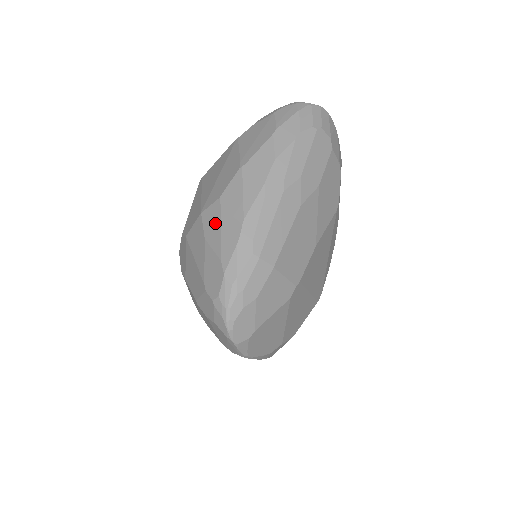
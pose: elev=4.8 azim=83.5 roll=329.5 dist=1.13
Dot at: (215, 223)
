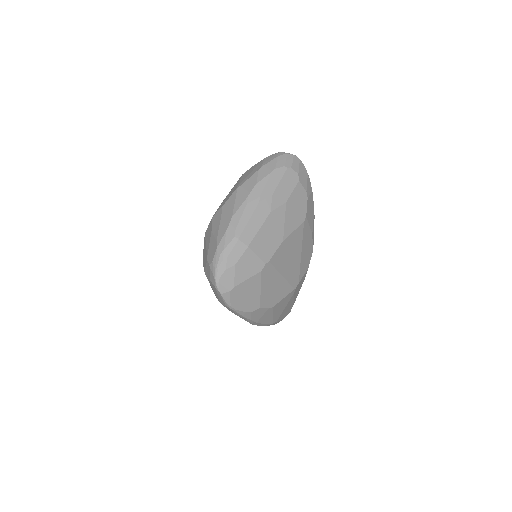
Dot at: (218, 221)
